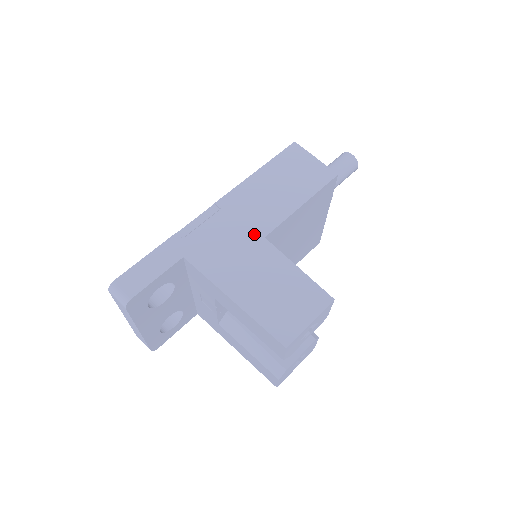
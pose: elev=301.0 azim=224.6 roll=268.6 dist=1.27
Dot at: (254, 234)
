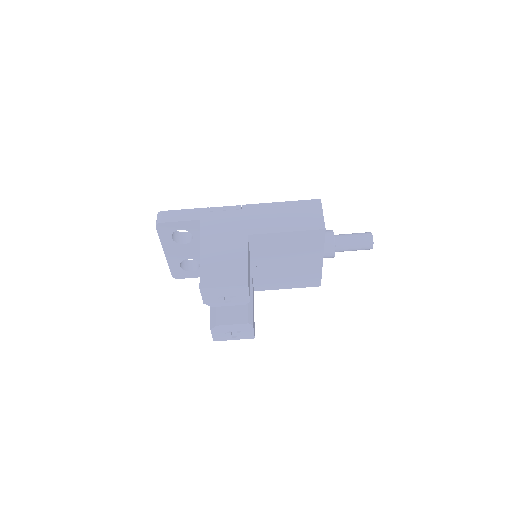
Dot at: (244, 230)
